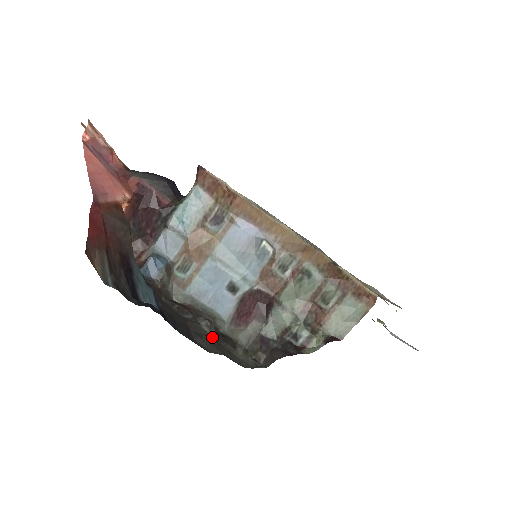
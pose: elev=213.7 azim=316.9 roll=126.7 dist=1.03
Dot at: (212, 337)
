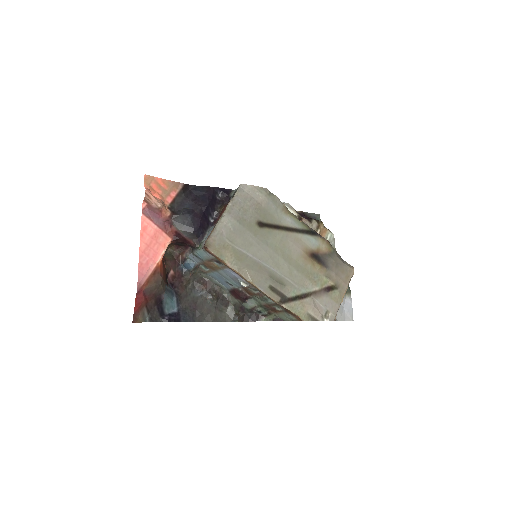
Dot at: (213, 305)
